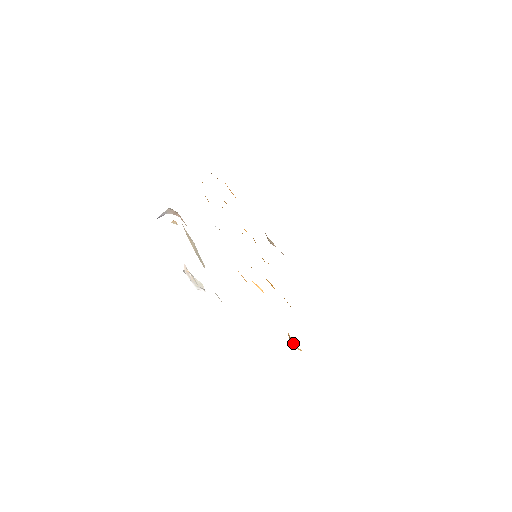
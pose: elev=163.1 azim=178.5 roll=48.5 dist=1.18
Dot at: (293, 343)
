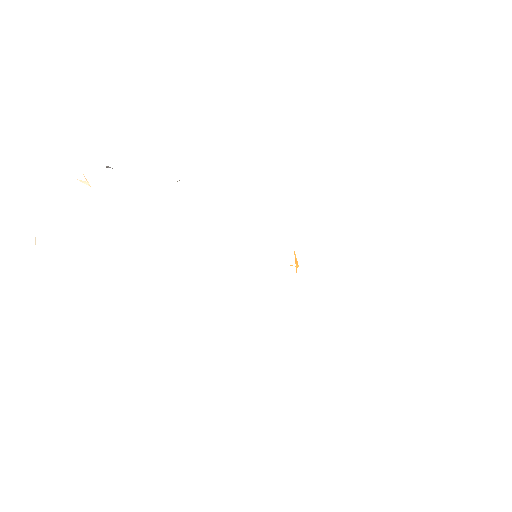
Dot at: occluded
